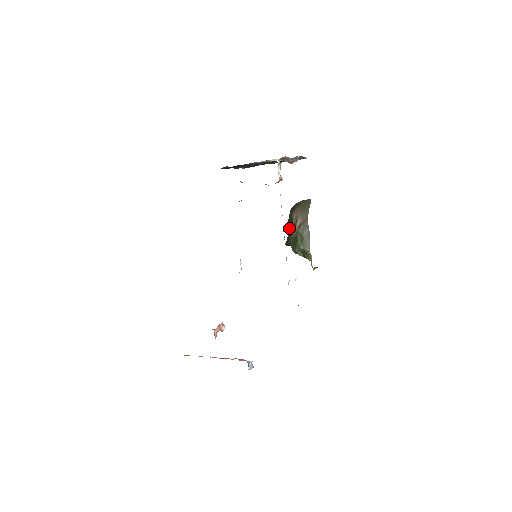
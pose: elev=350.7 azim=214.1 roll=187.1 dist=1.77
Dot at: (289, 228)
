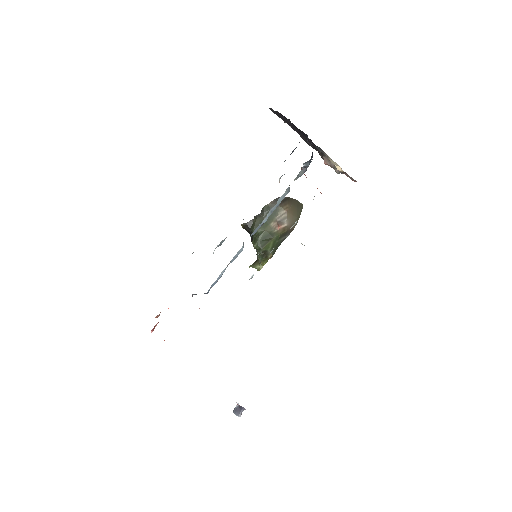
Dot at: (261, 214)
